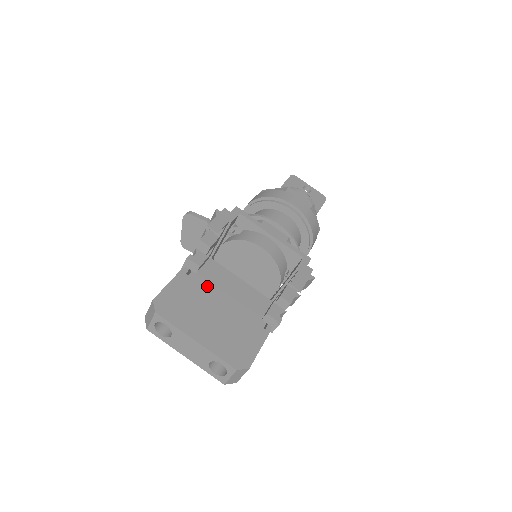
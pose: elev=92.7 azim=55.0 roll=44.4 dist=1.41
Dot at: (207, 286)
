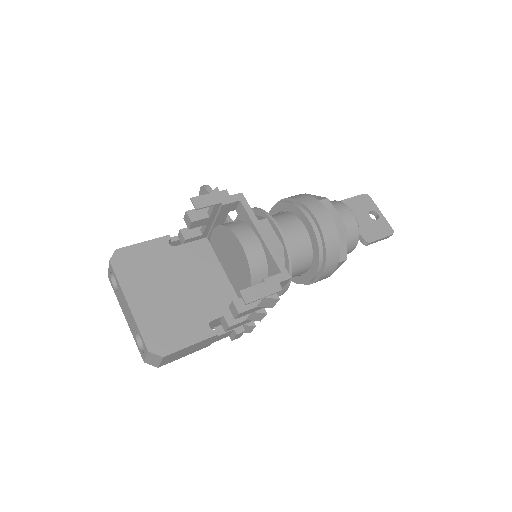
Dot at: (181, 261)
